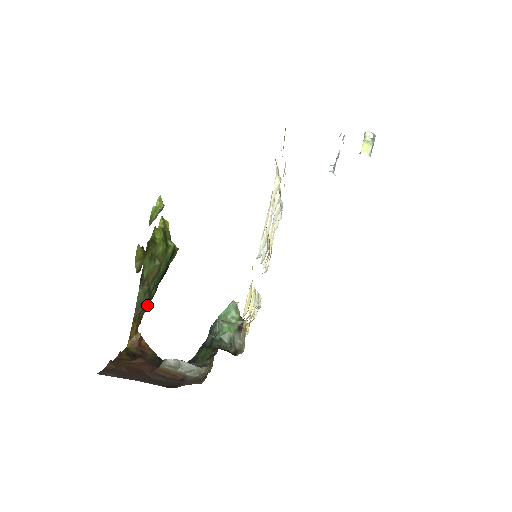
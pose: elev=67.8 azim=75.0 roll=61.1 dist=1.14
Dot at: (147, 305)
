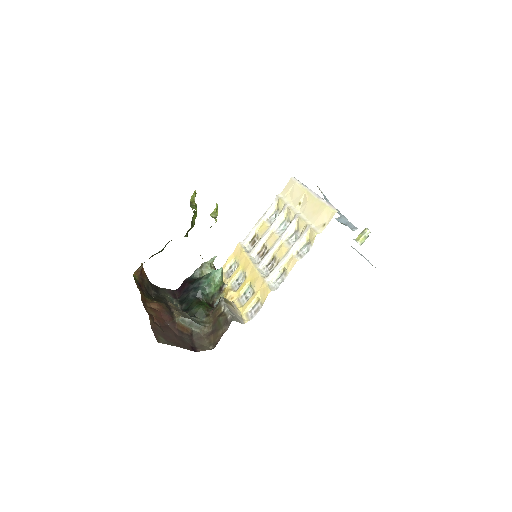
Dot at: occluded
